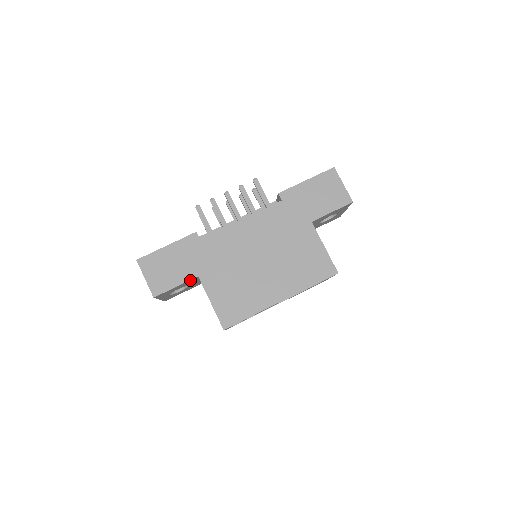
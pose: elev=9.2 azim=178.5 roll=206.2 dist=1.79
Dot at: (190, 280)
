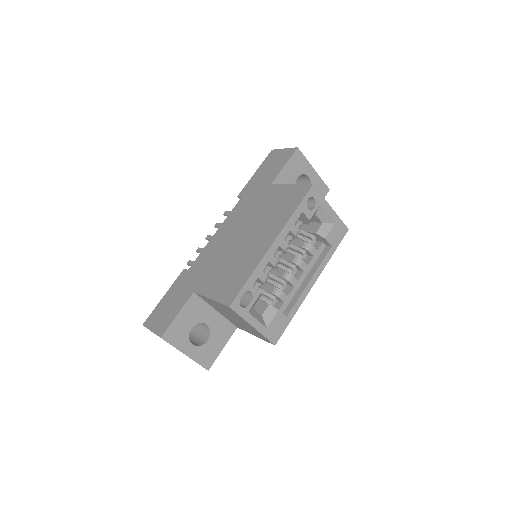
Dot at: (189, 302)
